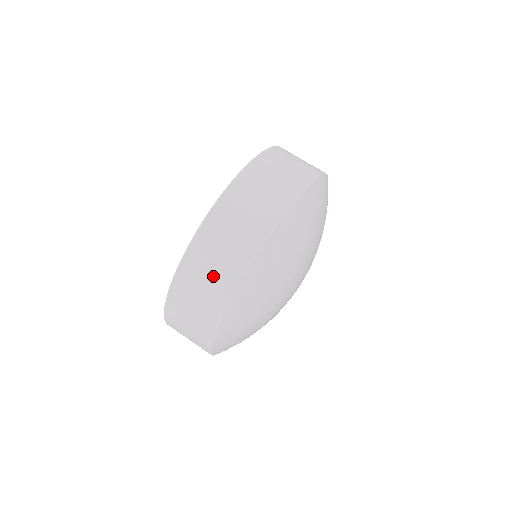
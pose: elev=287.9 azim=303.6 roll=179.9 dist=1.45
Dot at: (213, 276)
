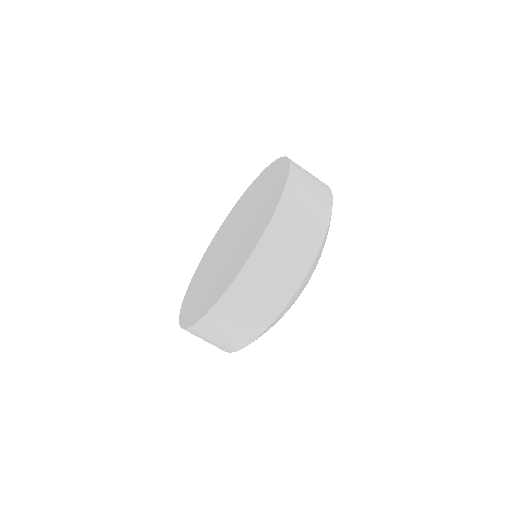
Dot at: (247, 316)
